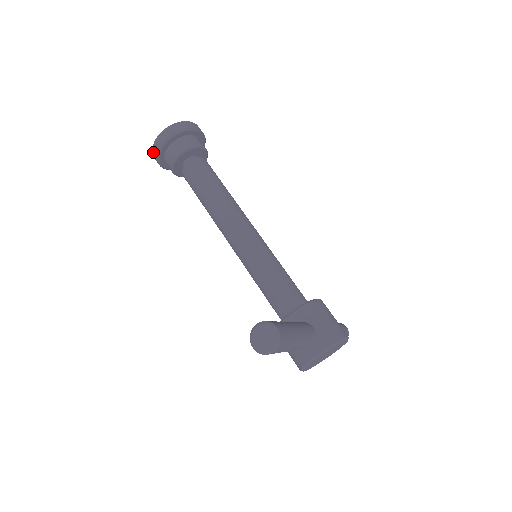
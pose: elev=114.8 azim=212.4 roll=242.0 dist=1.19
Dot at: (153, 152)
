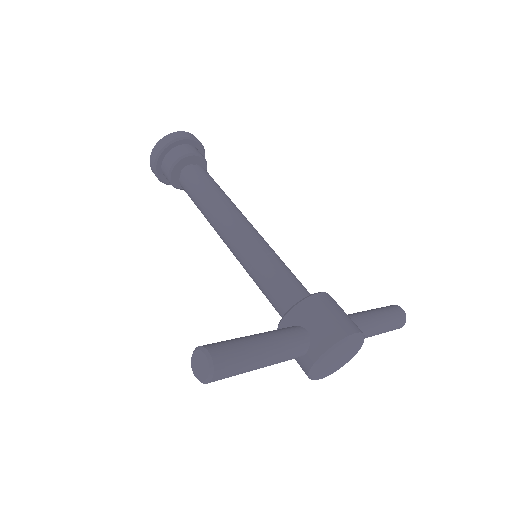
Dot at: occluded
